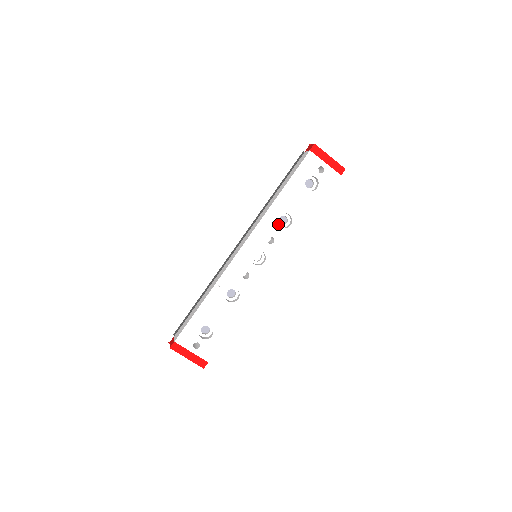
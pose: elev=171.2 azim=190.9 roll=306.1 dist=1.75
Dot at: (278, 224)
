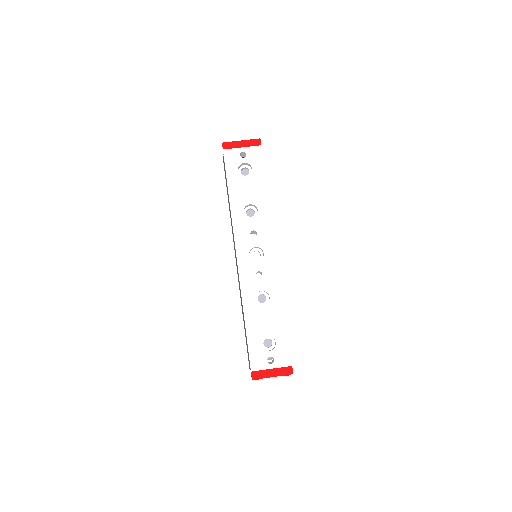
Dot at: (248, 218)
